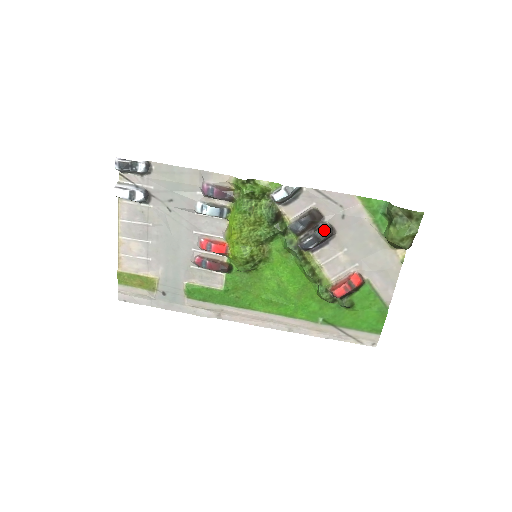
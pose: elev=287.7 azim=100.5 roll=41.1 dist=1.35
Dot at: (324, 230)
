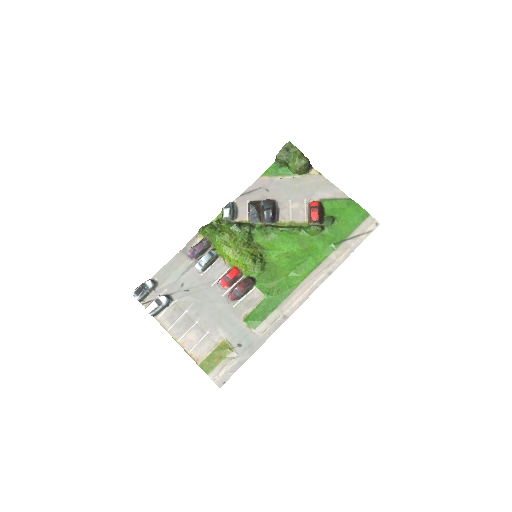
Dot at: (266, 203)
